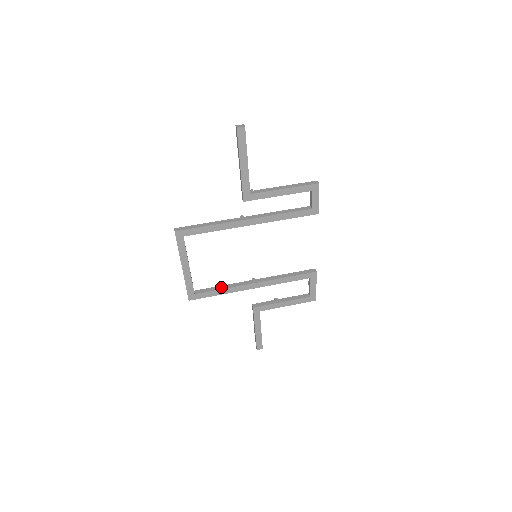
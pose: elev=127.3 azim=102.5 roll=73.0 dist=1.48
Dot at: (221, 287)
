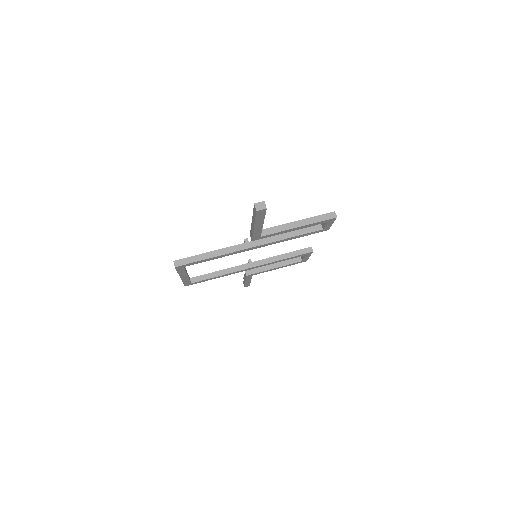
Dot at: (217, 274)
